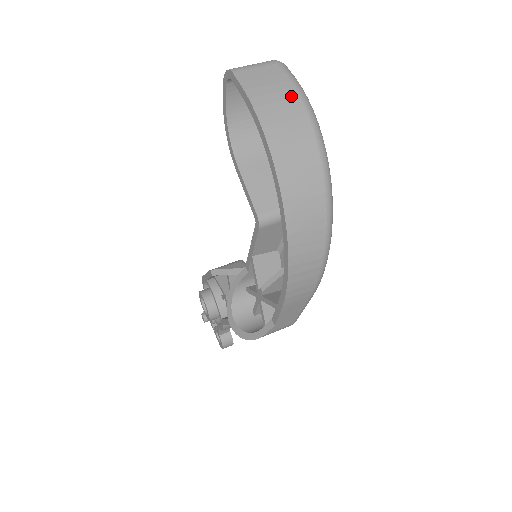
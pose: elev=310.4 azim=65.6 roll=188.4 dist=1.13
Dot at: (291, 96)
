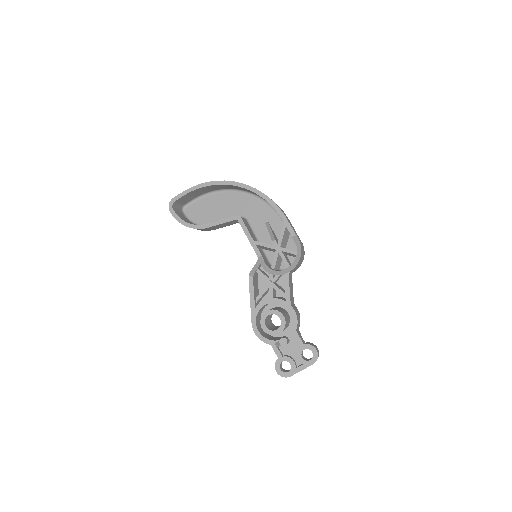
Dot at: occluded
